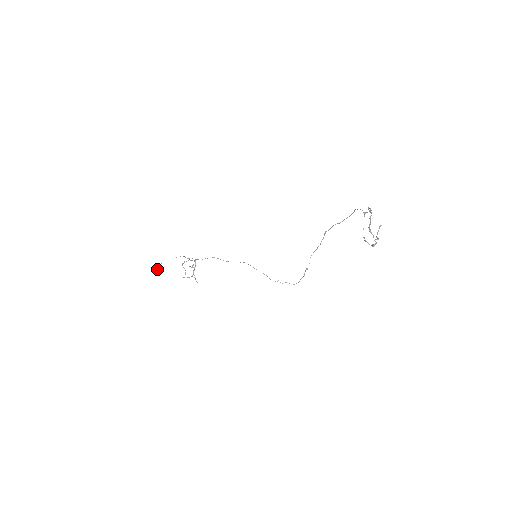
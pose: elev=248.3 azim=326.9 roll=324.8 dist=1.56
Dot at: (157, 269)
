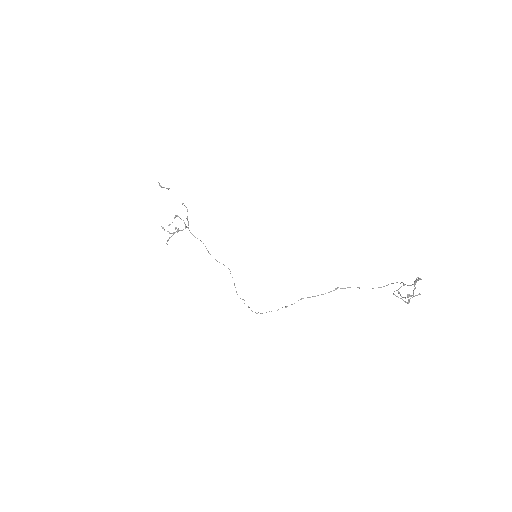
Dot at: (164, 187)
